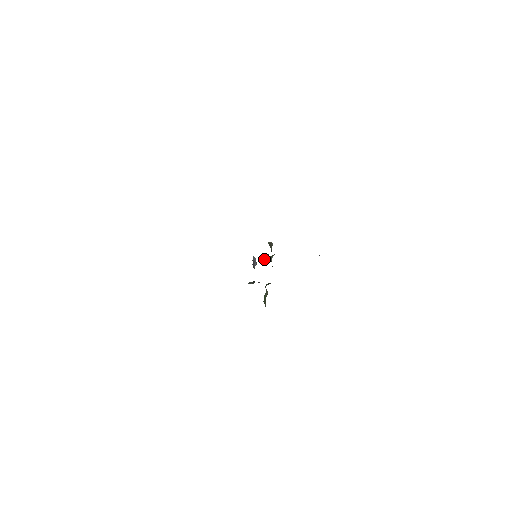
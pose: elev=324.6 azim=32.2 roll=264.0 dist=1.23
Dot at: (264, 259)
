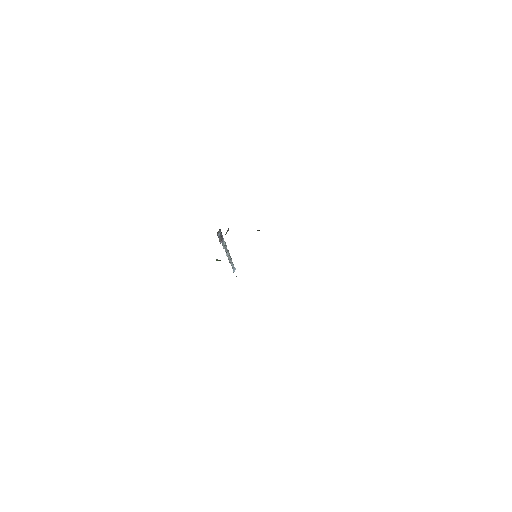
Dot at: occluded
